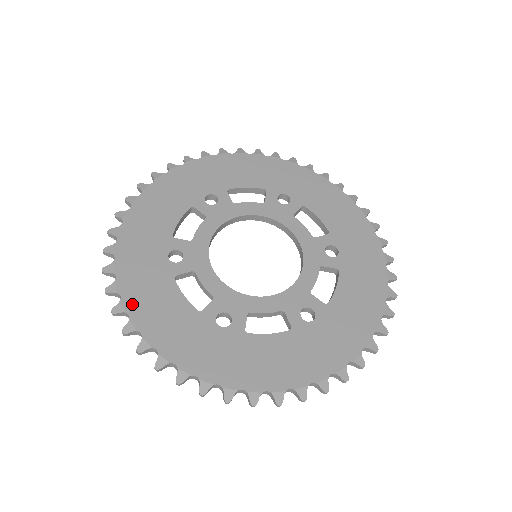
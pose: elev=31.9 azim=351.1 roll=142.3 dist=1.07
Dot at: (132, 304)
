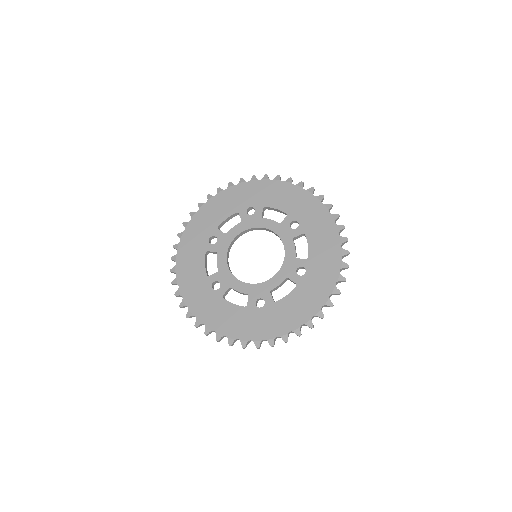
Dot at: (212, 325)
